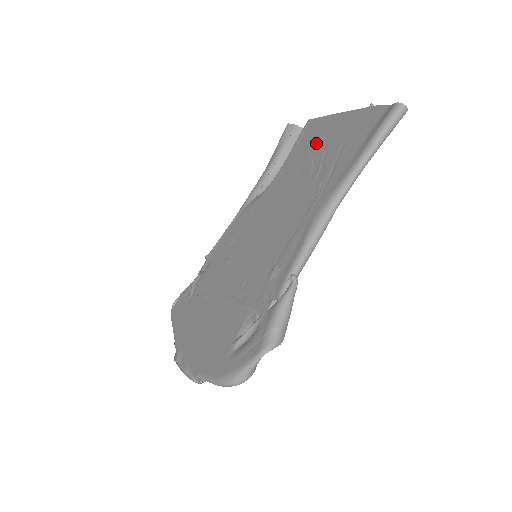
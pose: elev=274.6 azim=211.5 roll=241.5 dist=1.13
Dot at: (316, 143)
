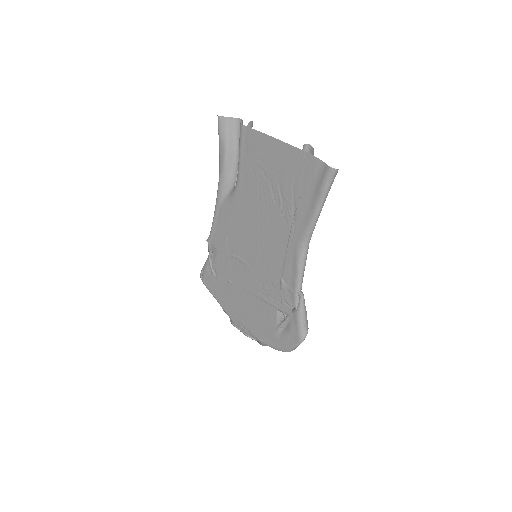
Dot at: (264, 165)
